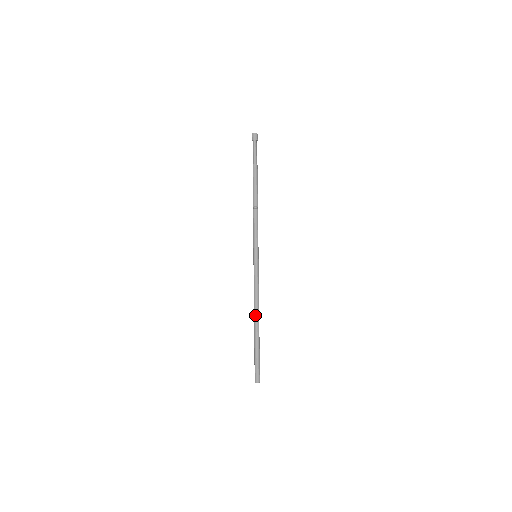
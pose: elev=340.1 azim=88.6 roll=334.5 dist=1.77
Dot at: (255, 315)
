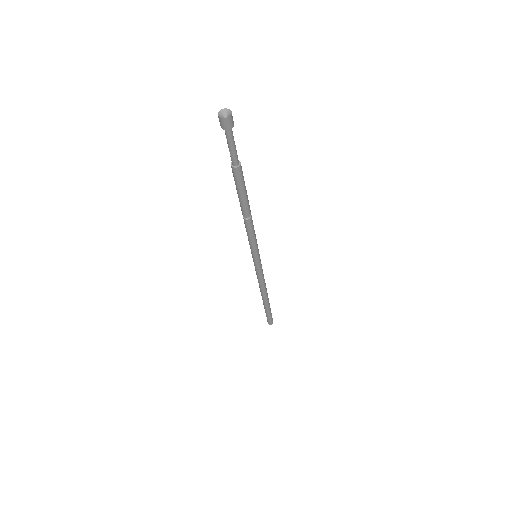
Dot at: (263, 296)
